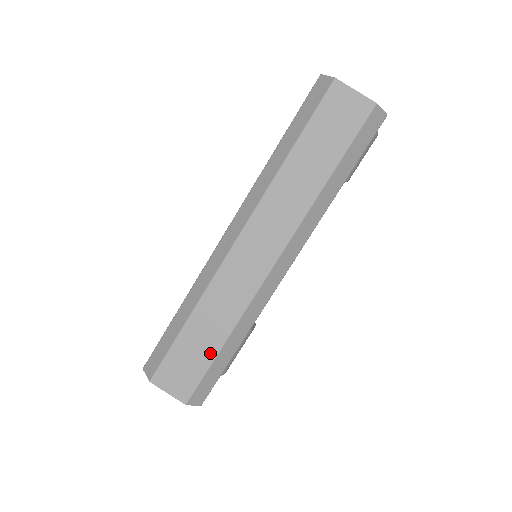
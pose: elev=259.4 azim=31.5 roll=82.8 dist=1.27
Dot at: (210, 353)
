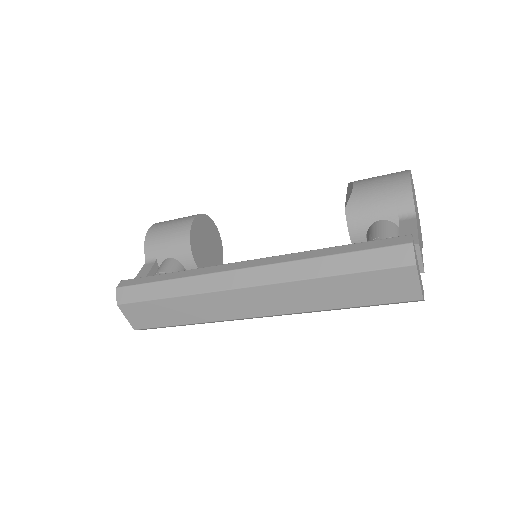
Dot at: (173, 322)
